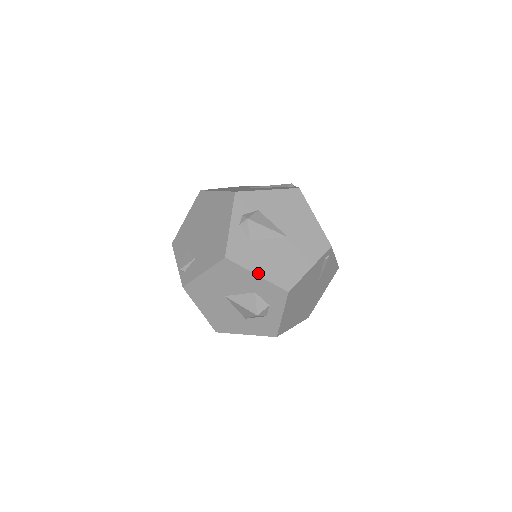
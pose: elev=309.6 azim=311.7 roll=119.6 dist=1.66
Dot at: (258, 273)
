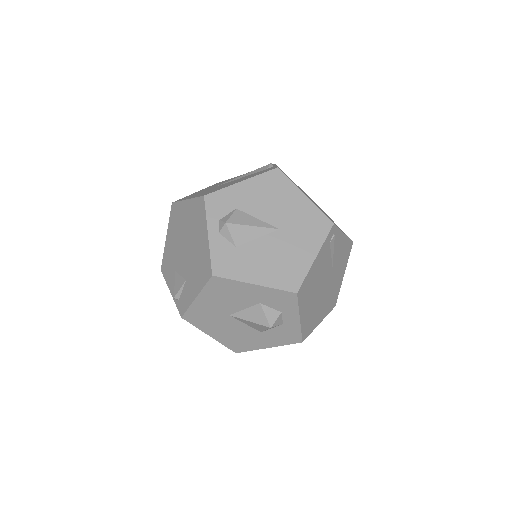
Dot at: (255, 282)
